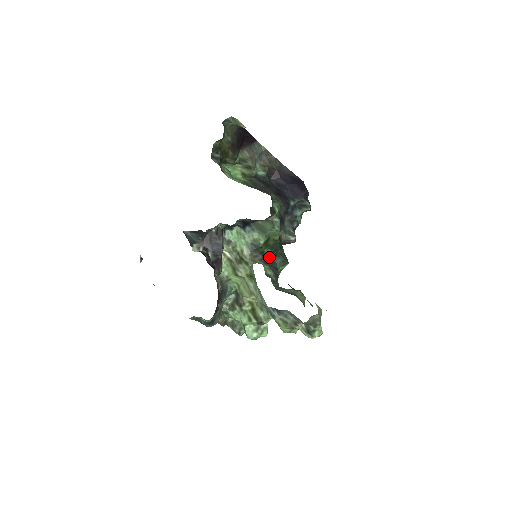
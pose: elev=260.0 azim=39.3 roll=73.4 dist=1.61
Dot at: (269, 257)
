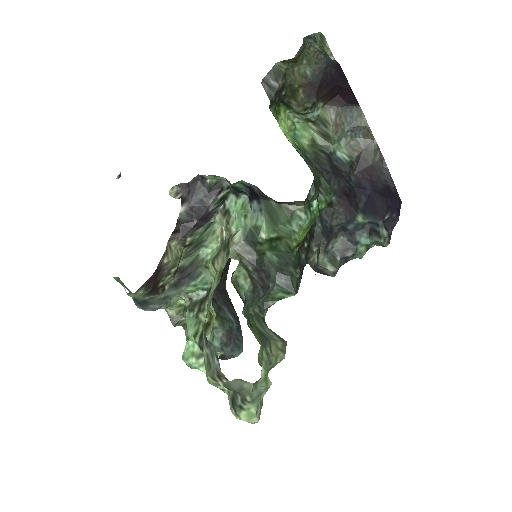
Dot at: (270, 267)
